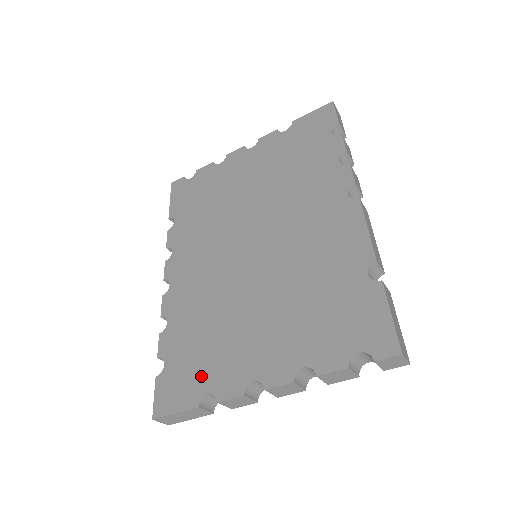
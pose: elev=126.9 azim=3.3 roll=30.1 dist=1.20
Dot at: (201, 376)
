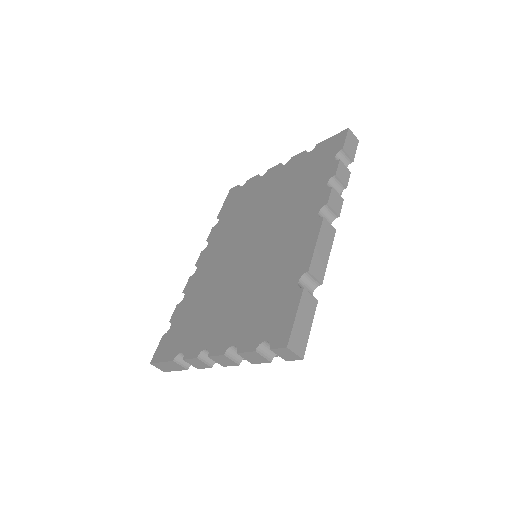
Dot at: (183, 339)
